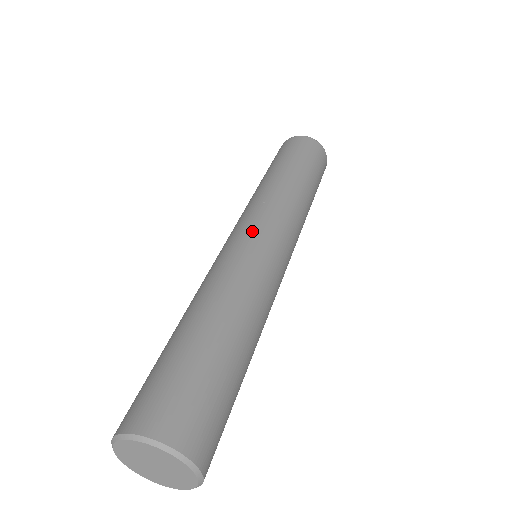
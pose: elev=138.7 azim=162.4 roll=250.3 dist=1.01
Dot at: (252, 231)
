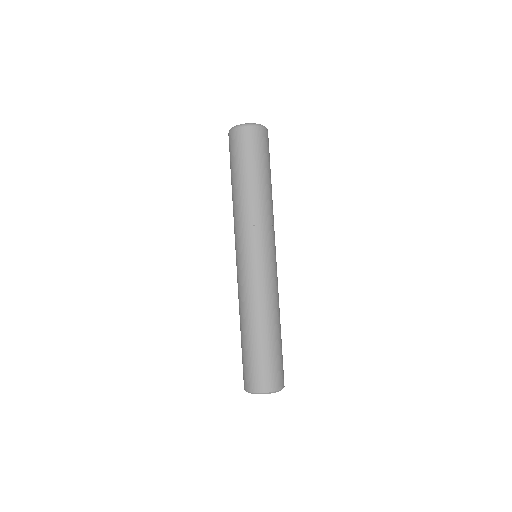
Dot at: (259, 257)
